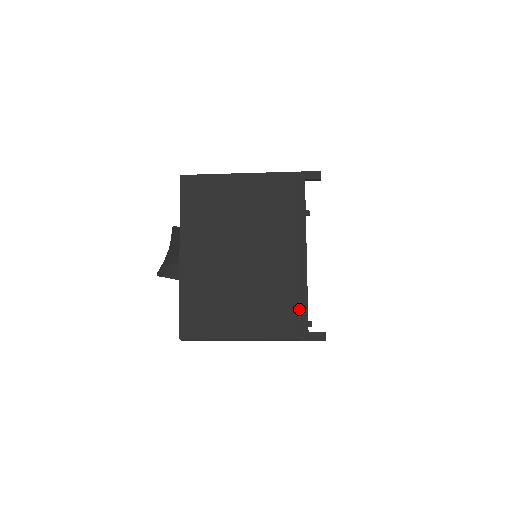
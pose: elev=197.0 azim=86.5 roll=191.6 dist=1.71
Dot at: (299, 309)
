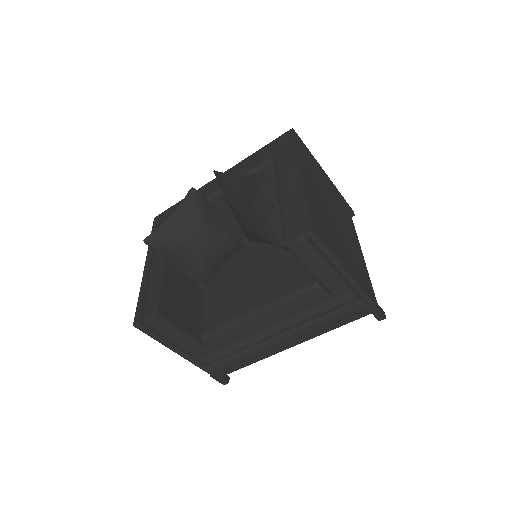
Dot at: (369, 282)
